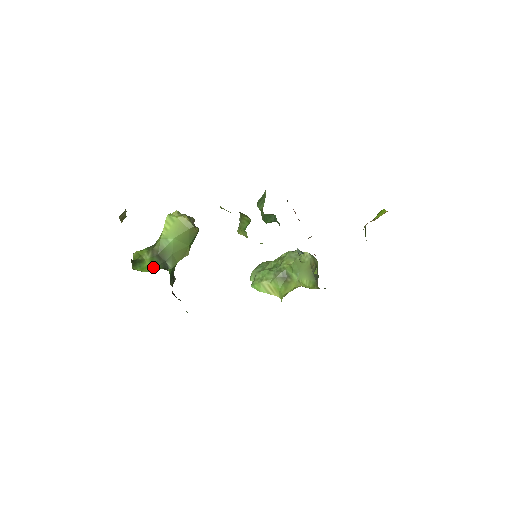
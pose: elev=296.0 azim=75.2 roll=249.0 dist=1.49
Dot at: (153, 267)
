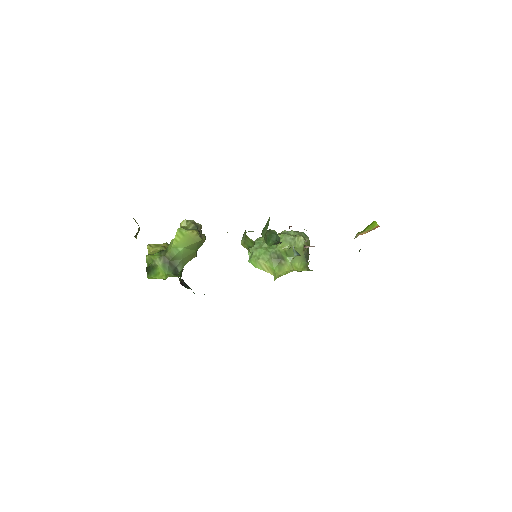
Dot at: (165, 273)
